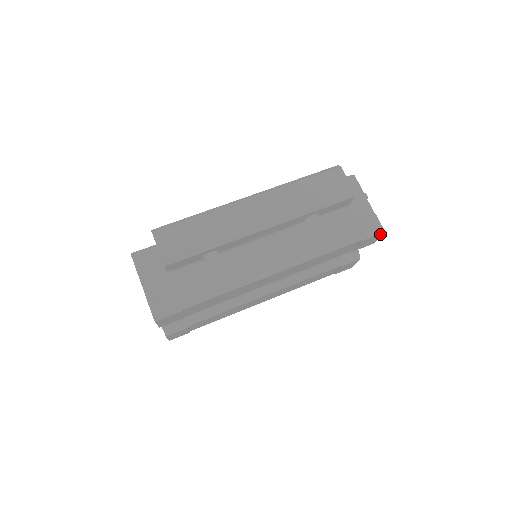
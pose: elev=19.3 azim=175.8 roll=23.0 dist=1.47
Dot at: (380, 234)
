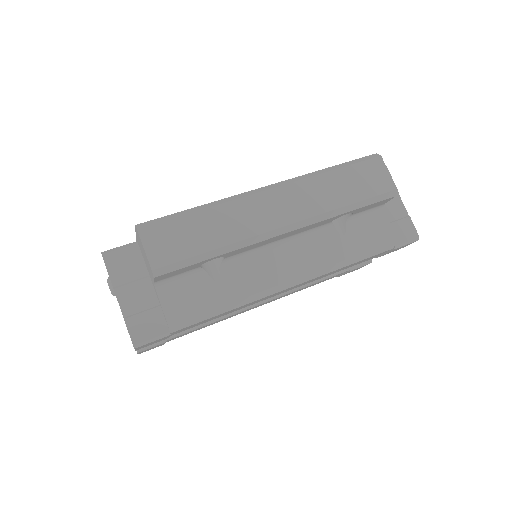
Dot at: (413, 242)
